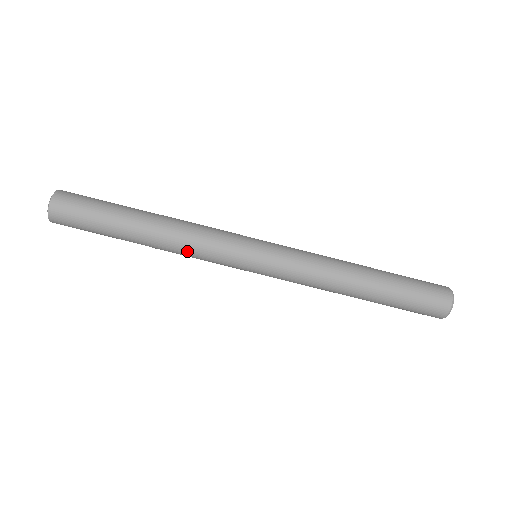
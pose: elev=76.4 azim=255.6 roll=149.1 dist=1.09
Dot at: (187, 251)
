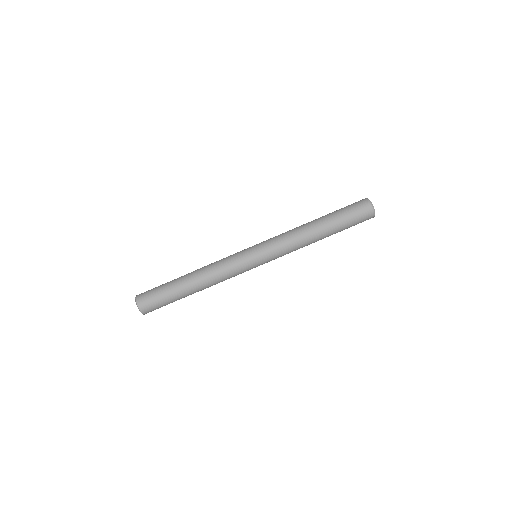
Dot at: (218, 275)
